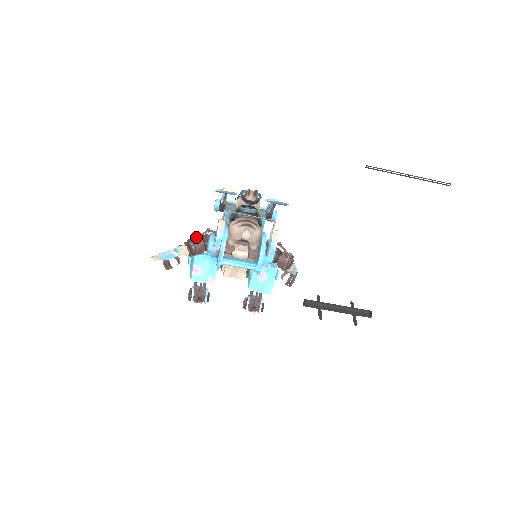
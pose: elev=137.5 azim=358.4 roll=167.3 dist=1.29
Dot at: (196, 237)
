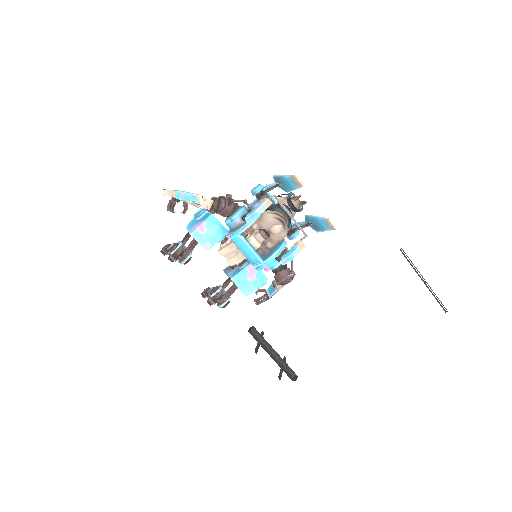
Dot at: (231, 199)
